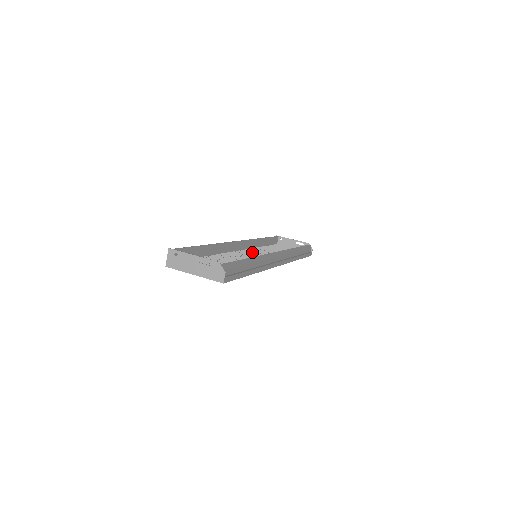
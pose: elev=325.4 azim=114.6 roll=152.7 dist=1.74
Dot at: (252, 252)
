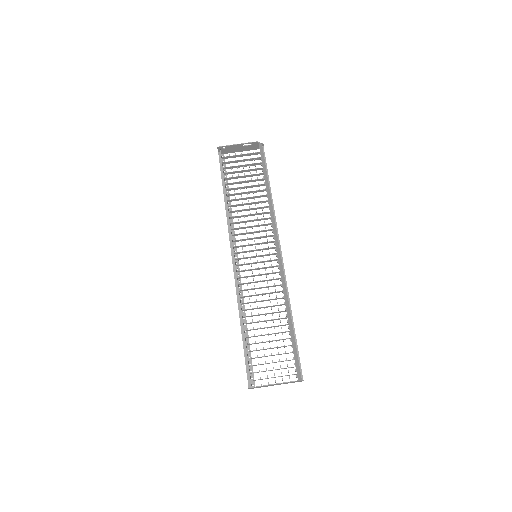
Dot at: (244, 245)
